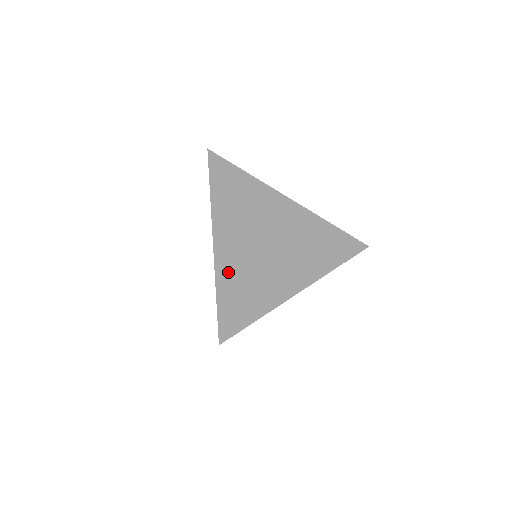
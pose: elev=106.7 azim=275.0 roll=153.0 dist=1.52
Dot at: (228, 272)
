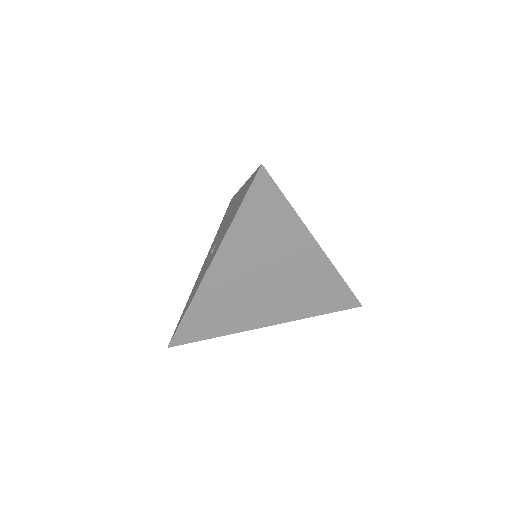
Dot at: (208, 298)
